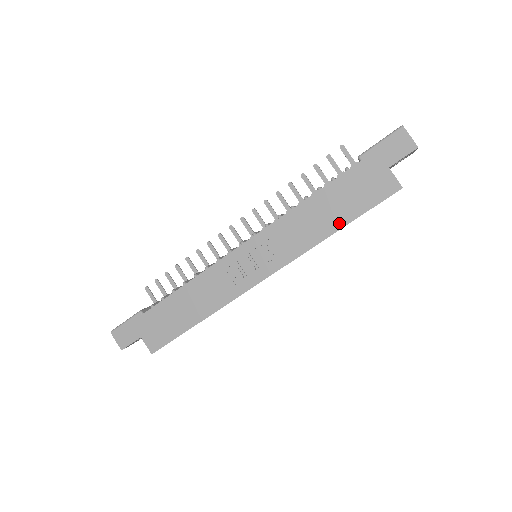
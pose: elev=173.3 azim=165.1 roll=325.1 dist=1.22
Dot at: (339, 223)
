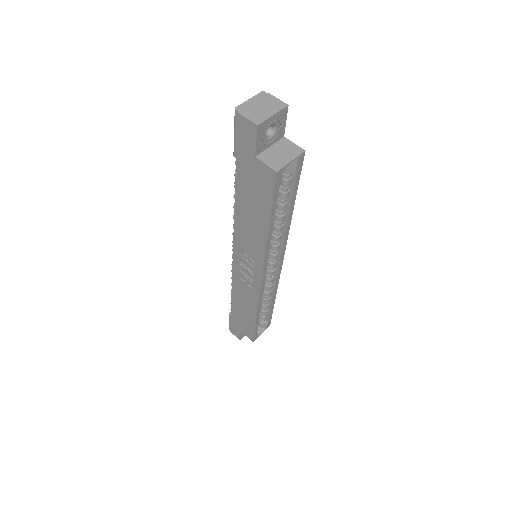
Dot at: (264, 222)
